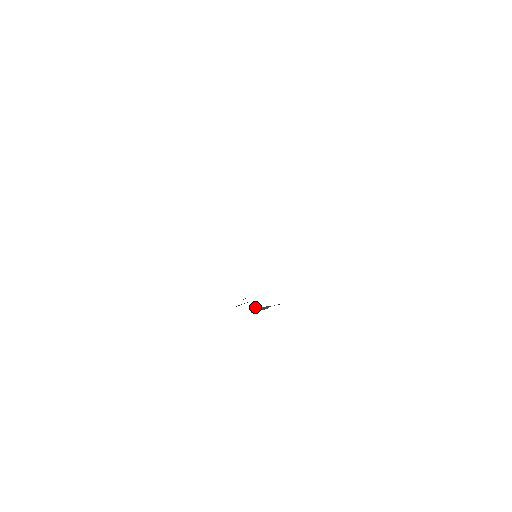
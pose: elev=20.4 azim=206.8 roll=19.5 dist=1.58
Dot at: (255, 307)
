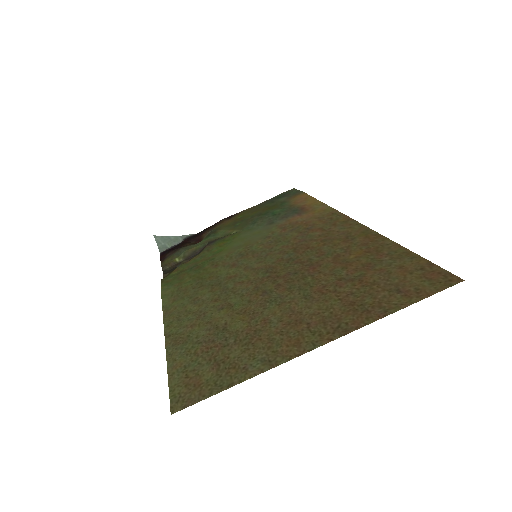
Dot at: (158, 236)
